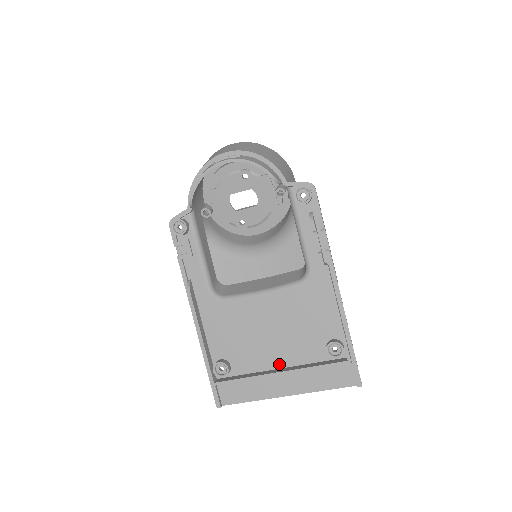
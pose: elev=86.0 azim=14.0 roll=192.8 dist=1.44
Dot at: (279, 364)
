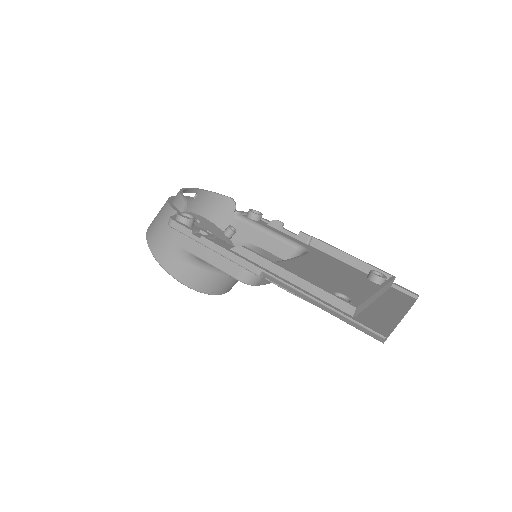
Dot at: occluded
